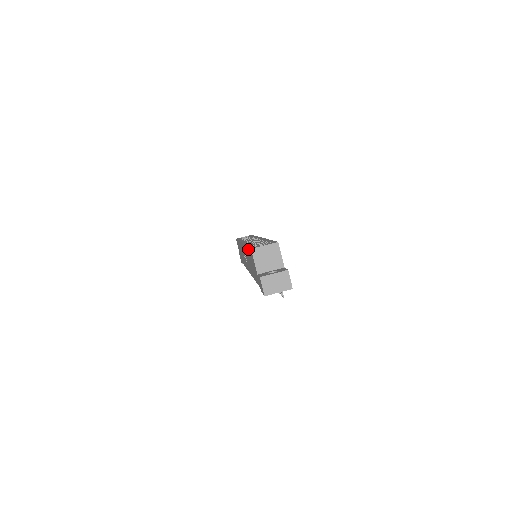
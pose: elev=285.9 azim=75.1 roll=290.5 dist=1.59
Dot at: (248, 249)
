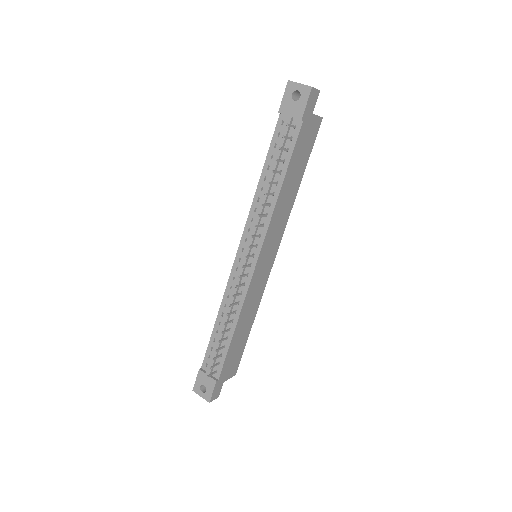
Dot at: occluded
